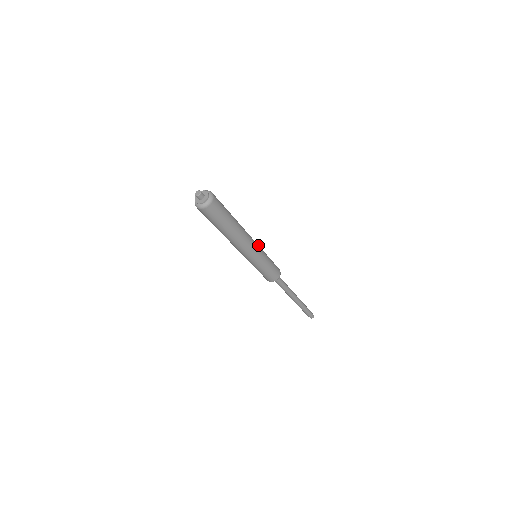
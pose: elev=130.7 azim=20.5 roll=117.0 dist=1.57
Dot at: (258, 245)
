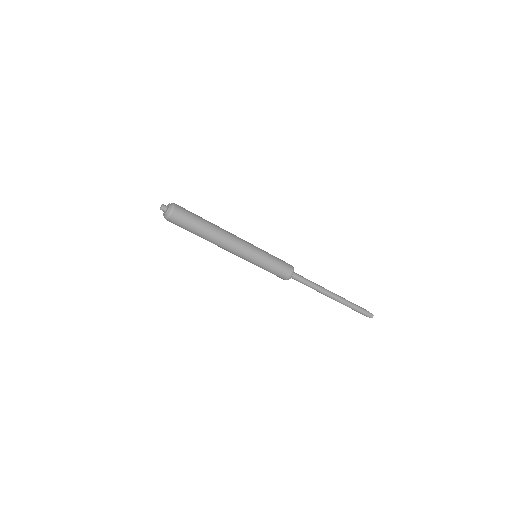
Dot at: (251, 251)
